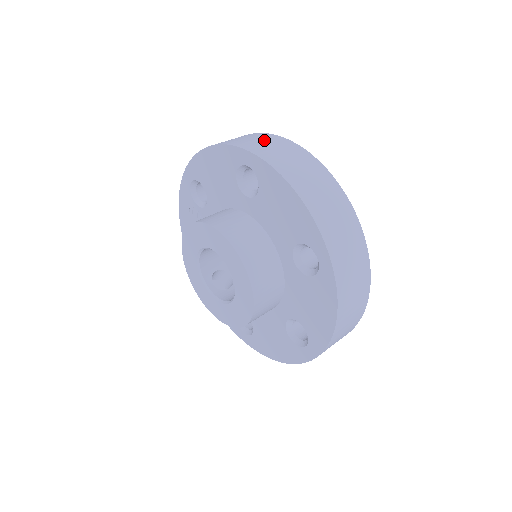
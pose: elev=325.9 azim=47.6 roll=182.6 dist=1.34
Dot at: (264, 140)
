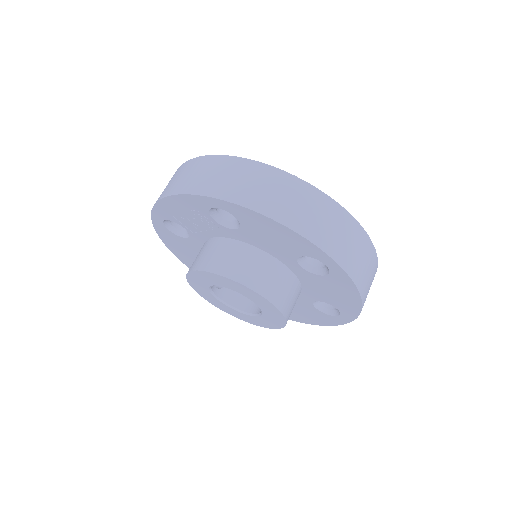
Dot at: (344, 232)
